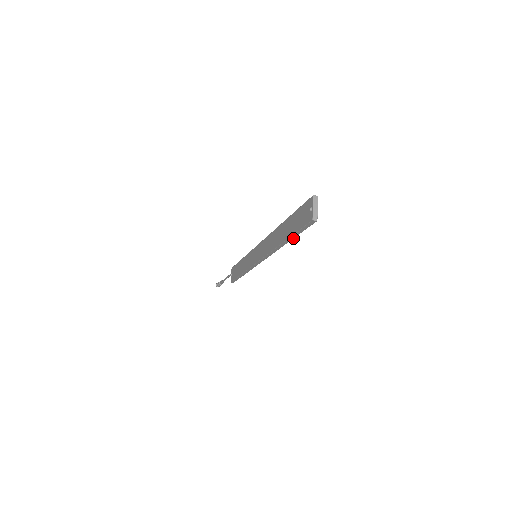
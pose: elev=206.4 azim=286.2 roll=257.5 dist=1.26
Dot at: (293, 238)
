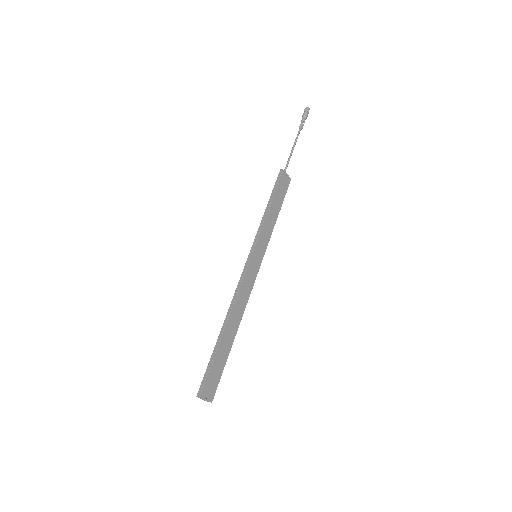
Dot at: (228, 355)
